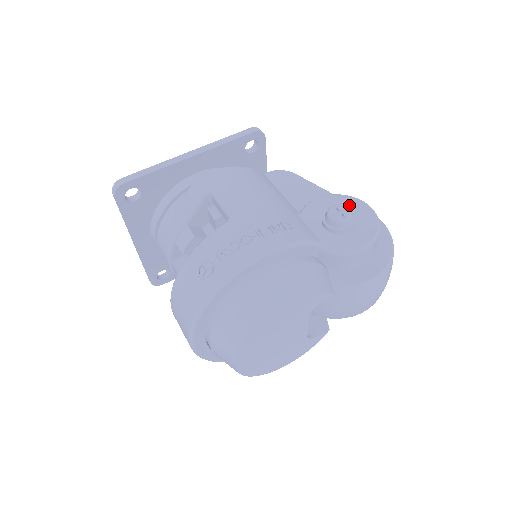
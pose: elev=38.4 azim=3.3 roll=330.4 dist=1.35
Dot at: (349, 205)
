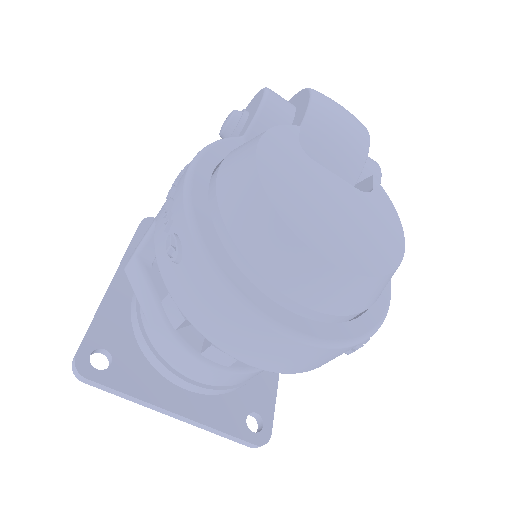
Dot at: occluded
